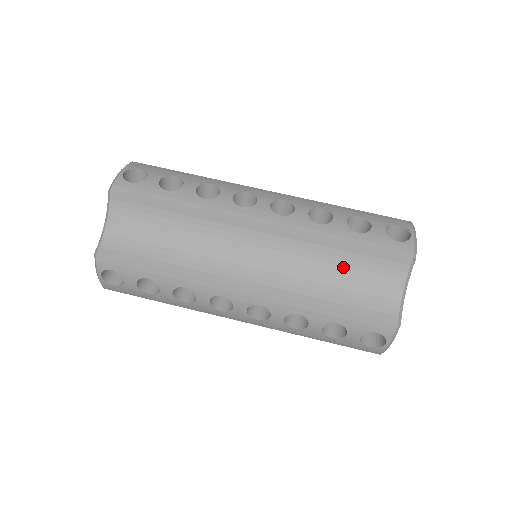
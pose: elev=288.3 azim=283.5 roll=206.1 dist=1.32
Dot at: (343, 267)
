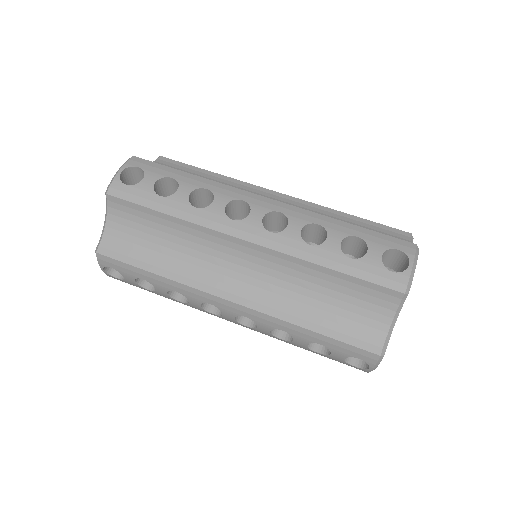
Dot at: (331, 291)
